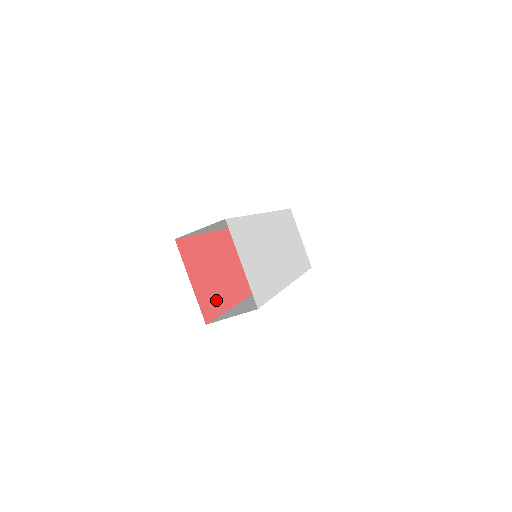
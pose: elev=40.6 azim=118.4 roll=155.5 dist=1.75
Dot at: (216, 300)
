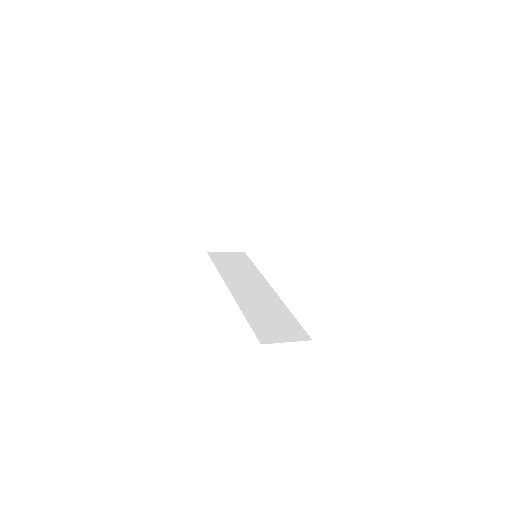
Dot at: occluded
